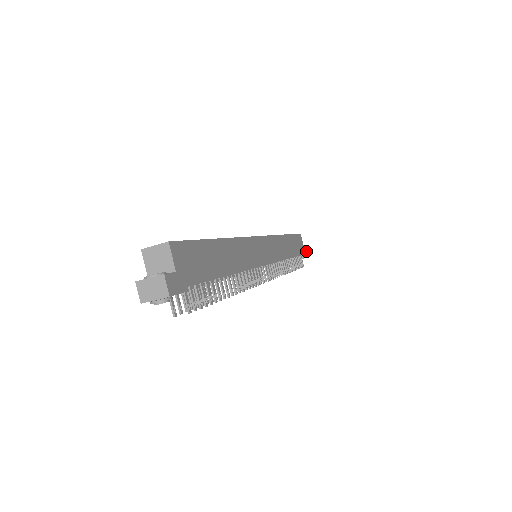
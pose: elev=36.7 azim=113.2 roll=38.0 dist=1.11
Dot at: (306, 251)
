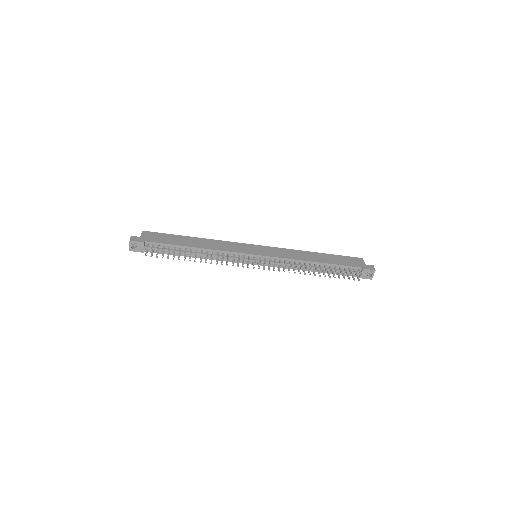
Dot at: (372, 268)
